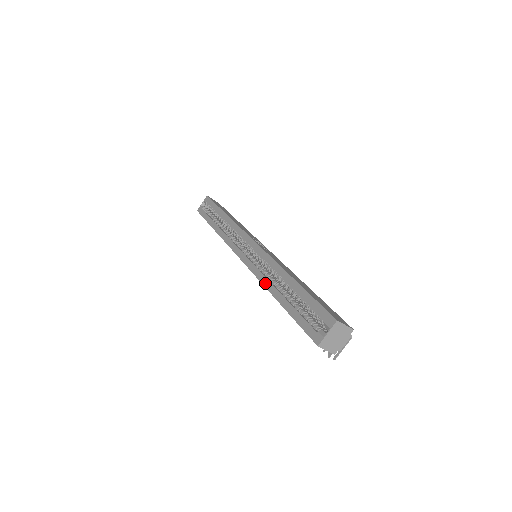
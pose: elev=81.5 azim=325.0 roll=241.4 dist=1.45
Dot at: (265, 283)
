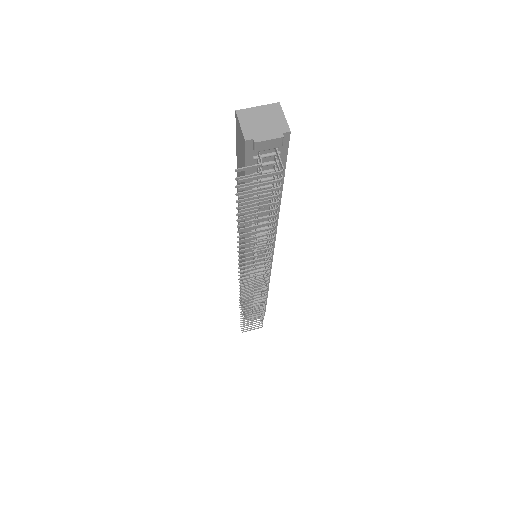
Dot at: occluded
